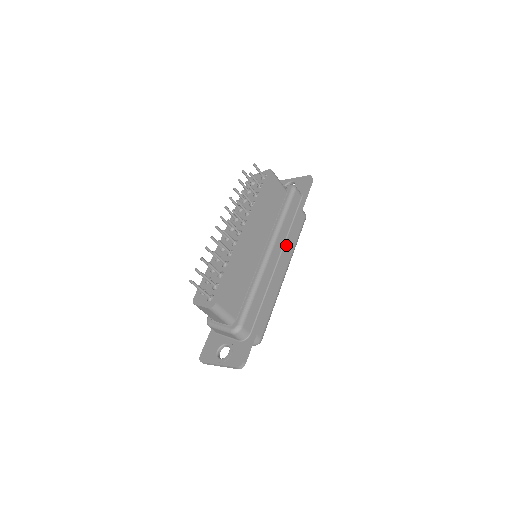
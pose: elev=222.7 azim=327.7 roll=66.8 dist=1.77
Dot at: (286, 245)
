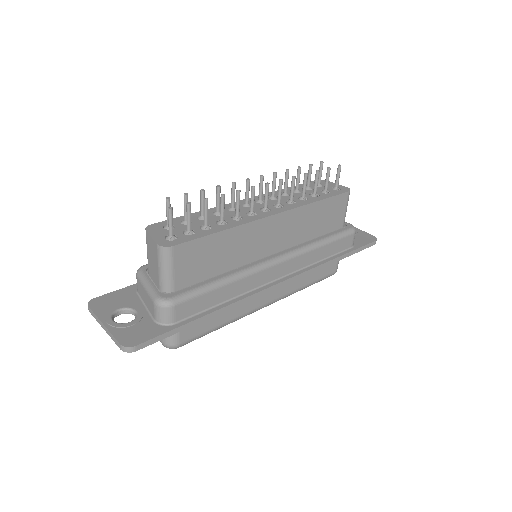
Dot at: (298, 273)
